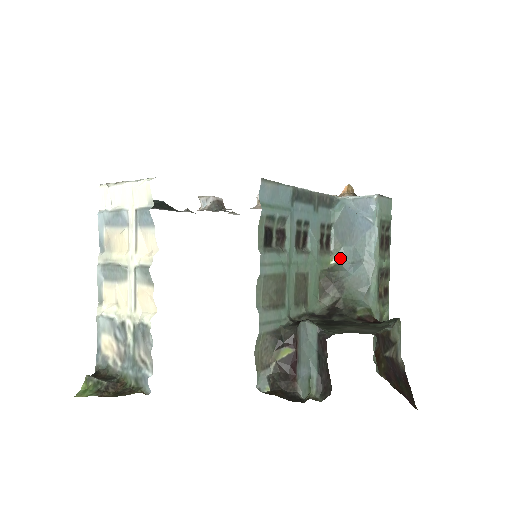
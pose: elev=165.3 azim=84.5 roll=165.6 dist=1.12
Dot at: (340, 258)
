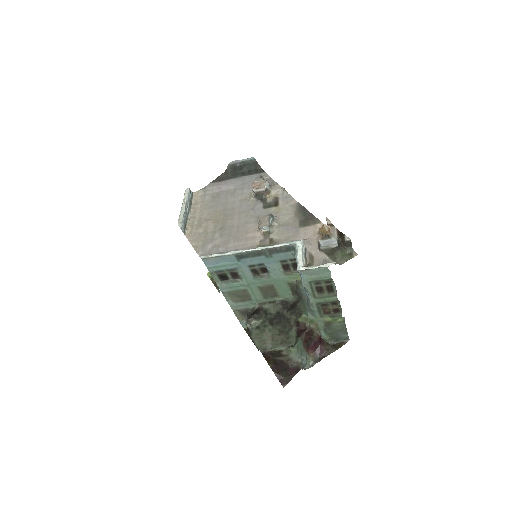
Dot at: occluded
